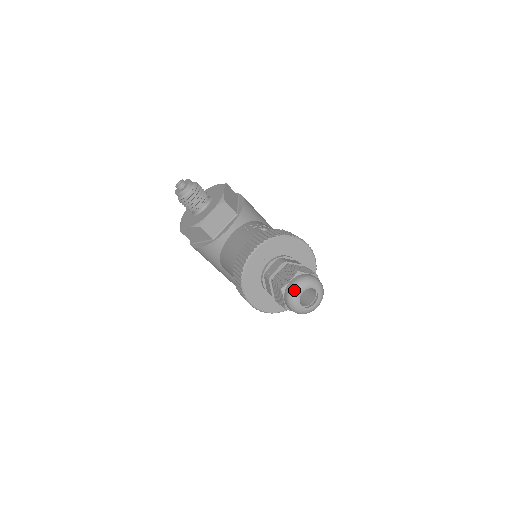
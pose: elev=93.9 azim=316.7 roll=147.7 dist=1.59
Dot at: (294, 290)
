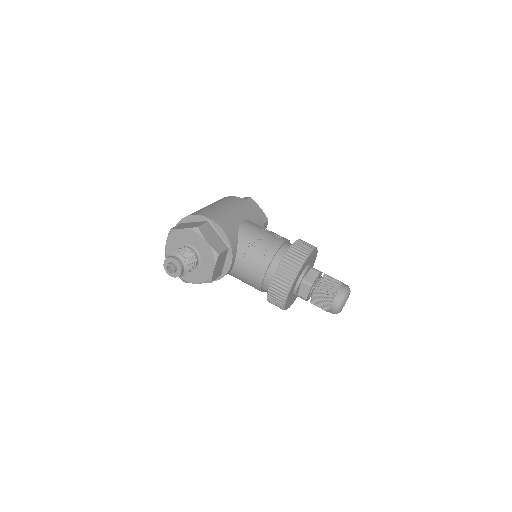
Dot at: (338, 311)
